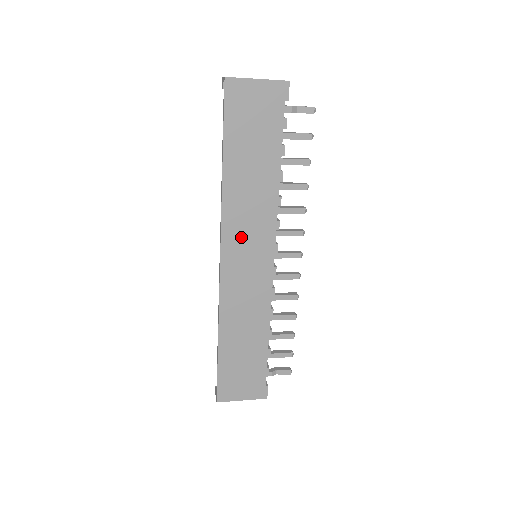
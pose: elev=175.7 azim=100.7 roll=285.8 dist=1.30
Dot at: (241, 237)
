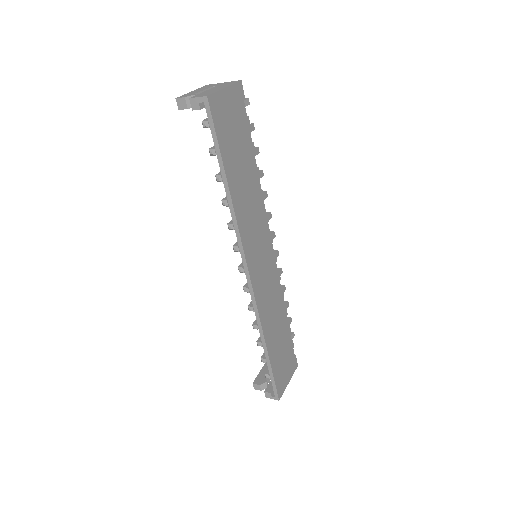
Dot at: (254, 245)
